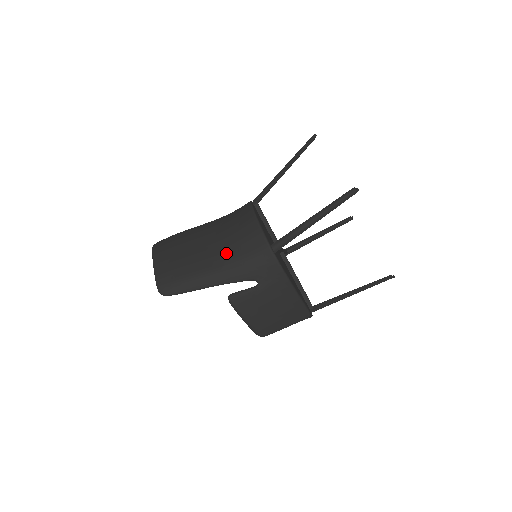
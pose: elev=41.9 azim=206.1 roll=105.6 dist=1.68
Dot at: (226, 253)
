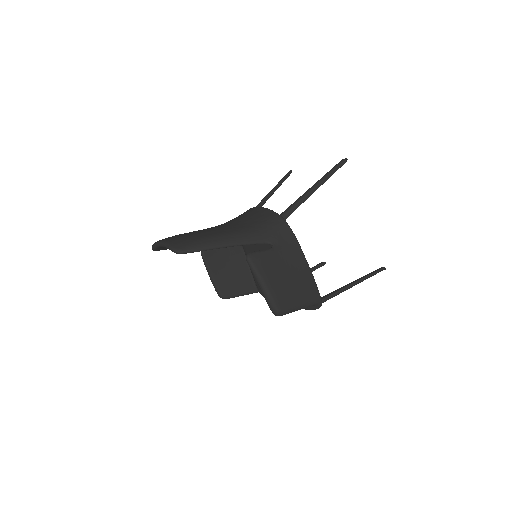
Dot at: (237, 225)
